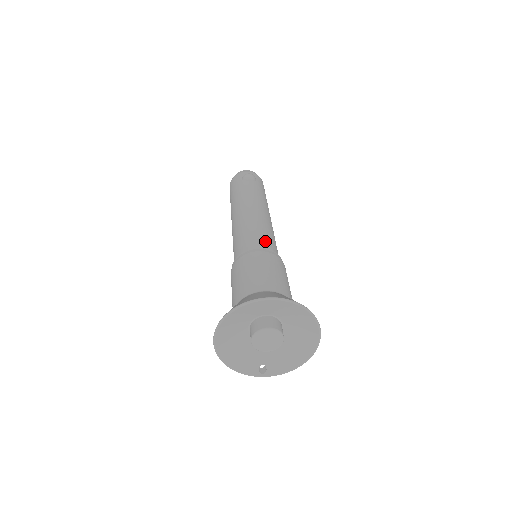
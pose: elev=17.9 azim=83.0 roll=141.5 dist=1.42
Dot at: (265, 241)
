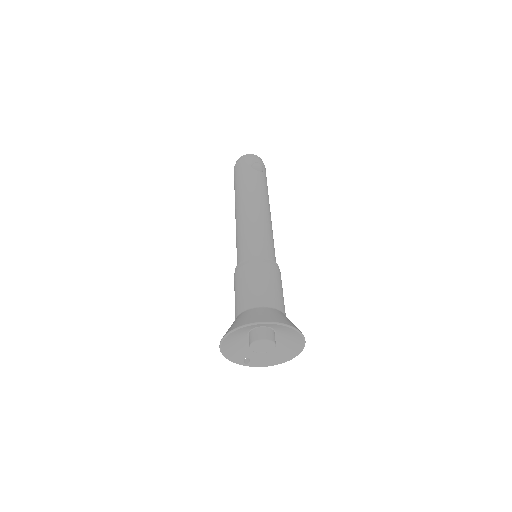
Dot at: (270, 250)
